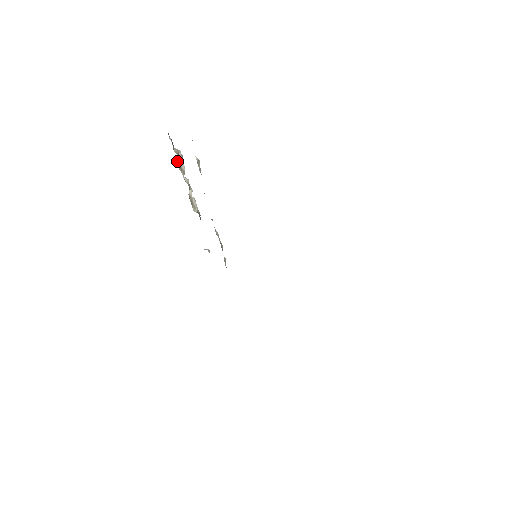
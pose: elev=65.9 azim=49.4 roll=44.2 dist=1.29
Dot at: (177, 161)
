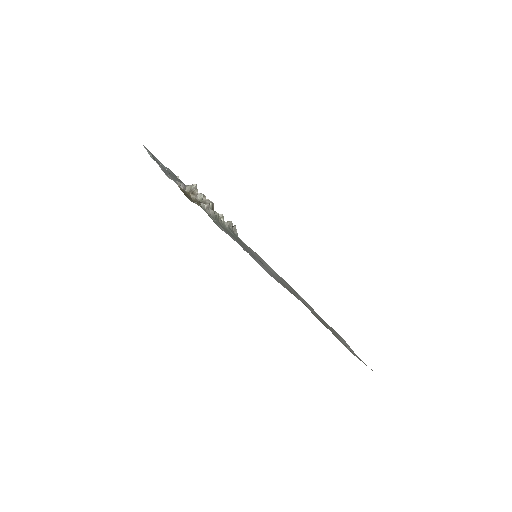
Dot at: occluded
